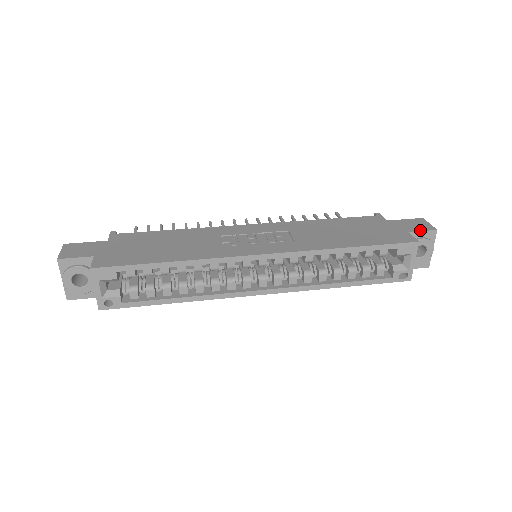
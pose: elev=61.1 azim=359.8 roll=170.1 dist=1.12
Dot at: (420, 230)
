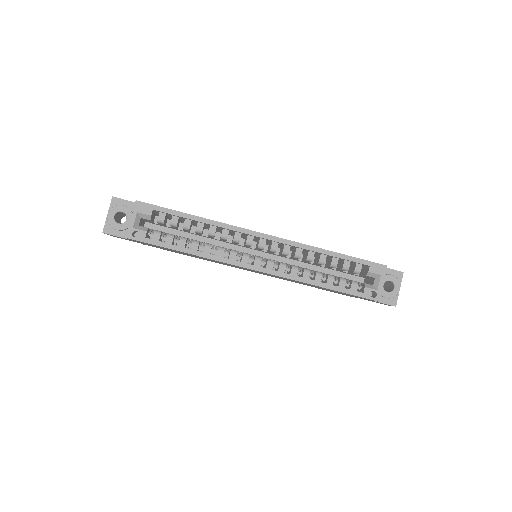
Dot at: occluded
